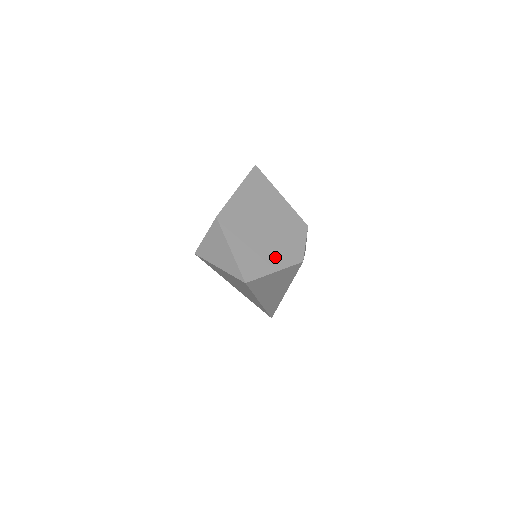
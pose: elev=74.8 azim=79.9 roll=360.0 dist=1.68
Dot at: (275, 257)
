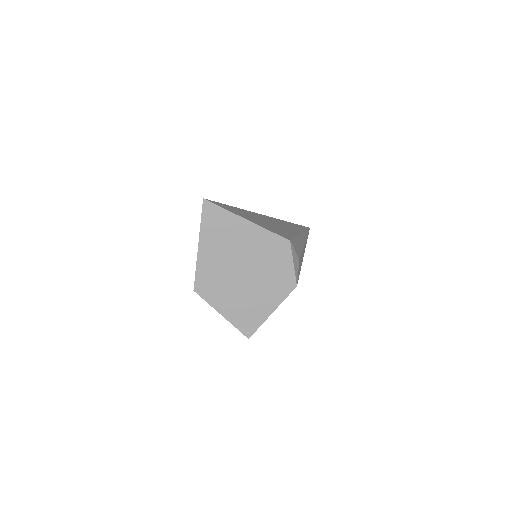
Dot at: (266, 298)
